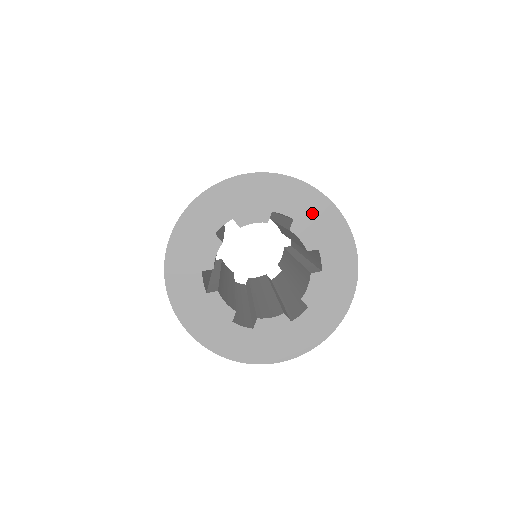
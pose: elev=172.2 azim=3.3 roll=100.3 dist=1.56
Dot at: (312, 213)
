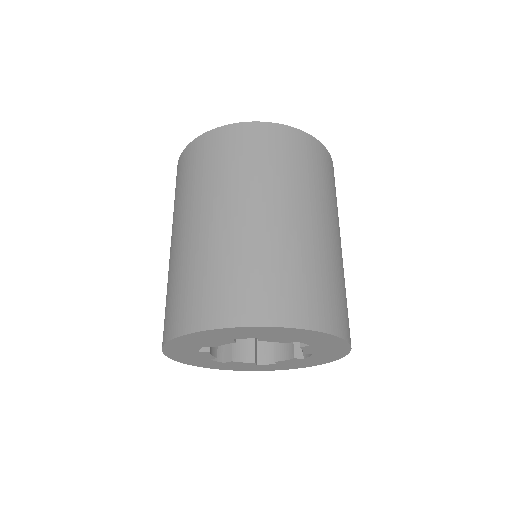
Dot at: (328, 346)
